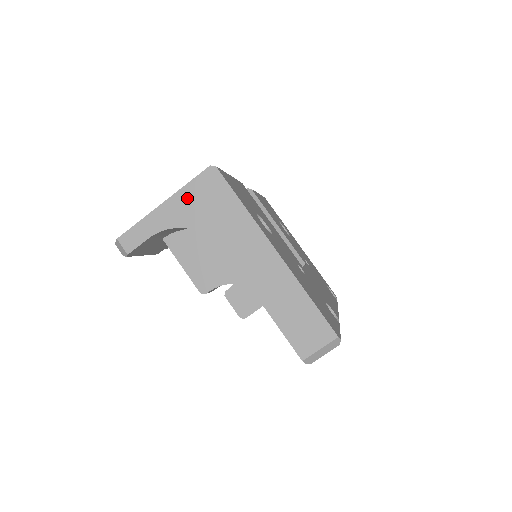
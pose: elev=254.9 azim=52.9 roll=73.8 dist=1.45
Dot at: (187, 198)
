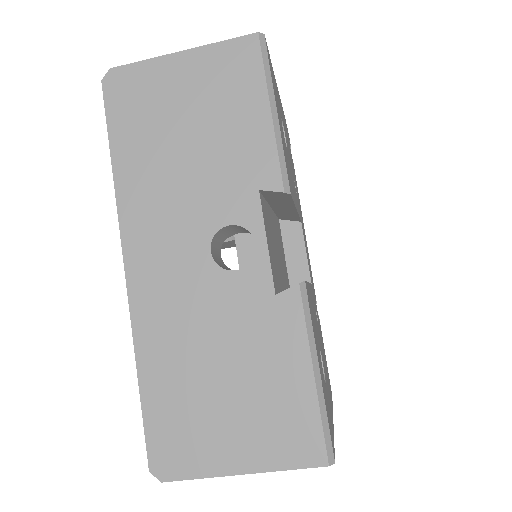
Dot at: occluded
